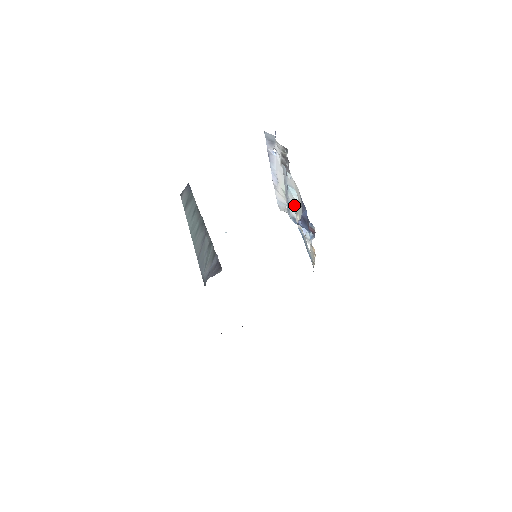
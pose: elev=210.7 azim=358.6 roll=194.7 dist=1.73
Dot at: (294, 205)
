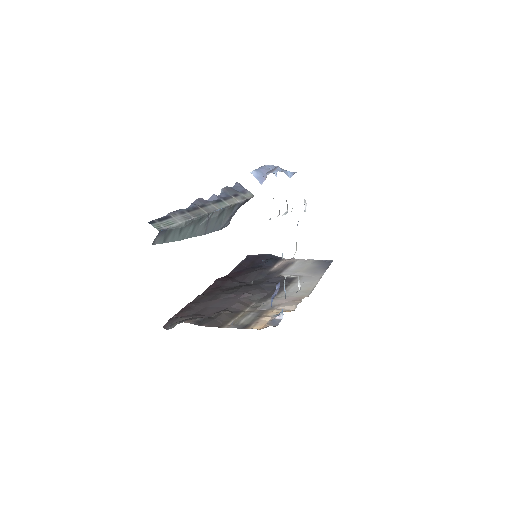
Dot at: occluded
